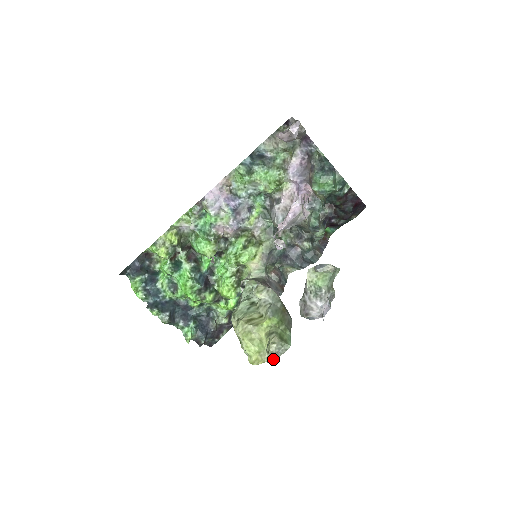
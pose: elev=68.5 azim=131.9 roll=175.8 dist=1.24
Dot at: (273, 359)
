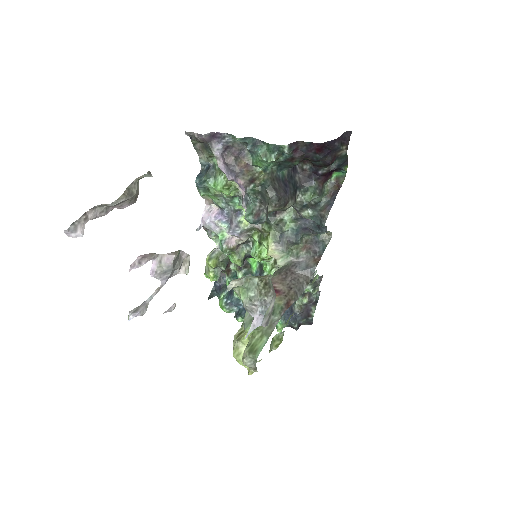
Dot at: (256, 369)
